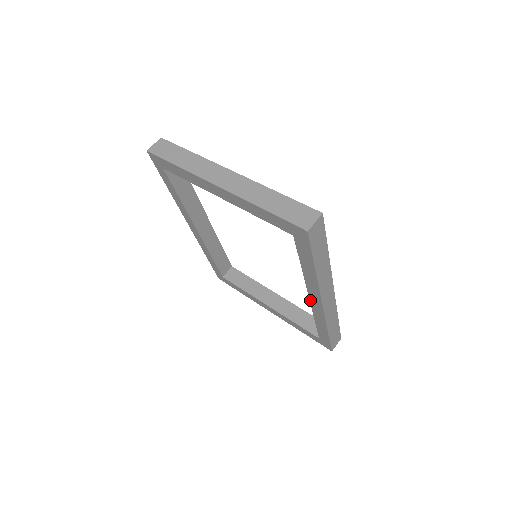
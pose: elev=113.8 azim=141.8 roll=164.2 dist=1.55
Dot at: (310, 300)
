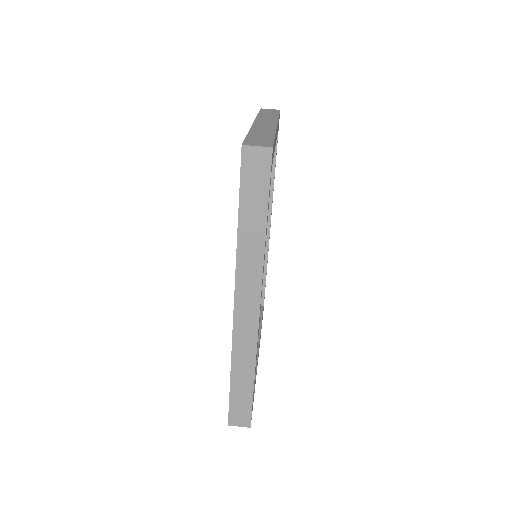
Dot at: occluded
